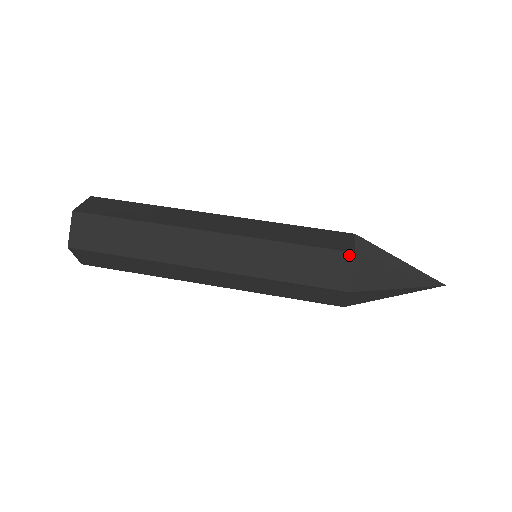
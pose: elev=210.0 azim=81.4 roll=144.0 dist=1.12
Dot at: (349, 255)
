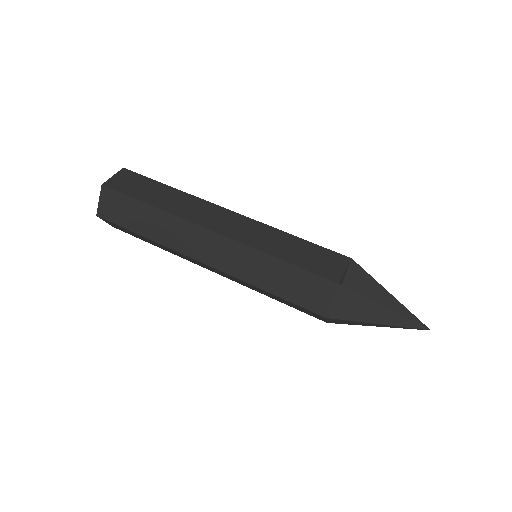
Dot at: (332, 284)
